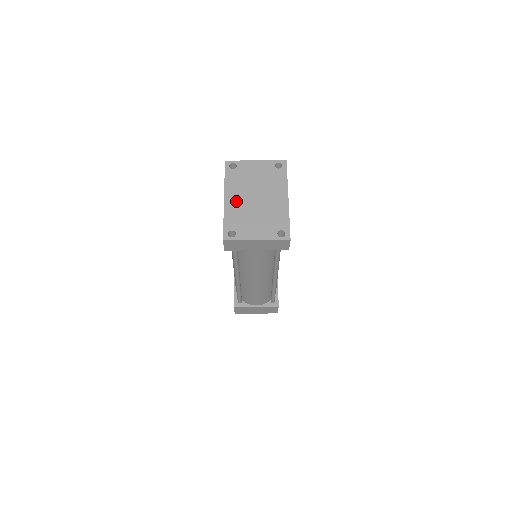
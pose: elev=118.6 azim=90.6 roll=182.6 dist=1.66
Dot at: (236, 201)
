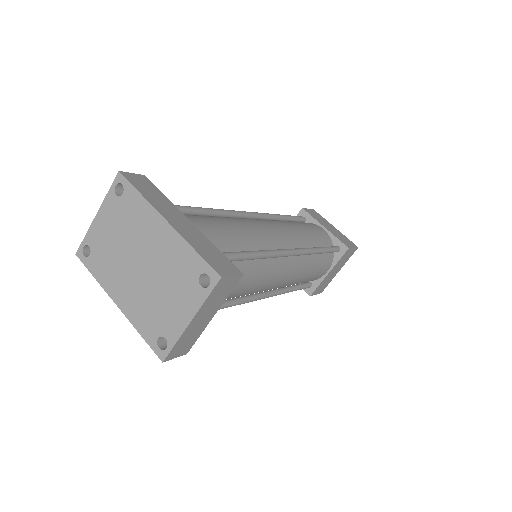
Dot at: (127, 294)
